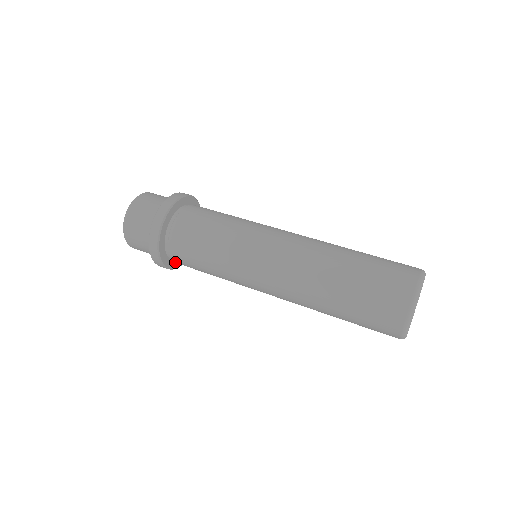
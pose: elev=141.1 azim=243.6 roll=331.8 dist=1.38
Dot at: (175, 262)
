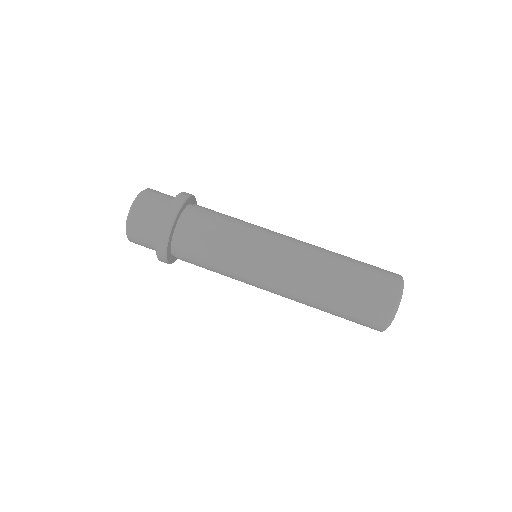
Dot at: occluded
